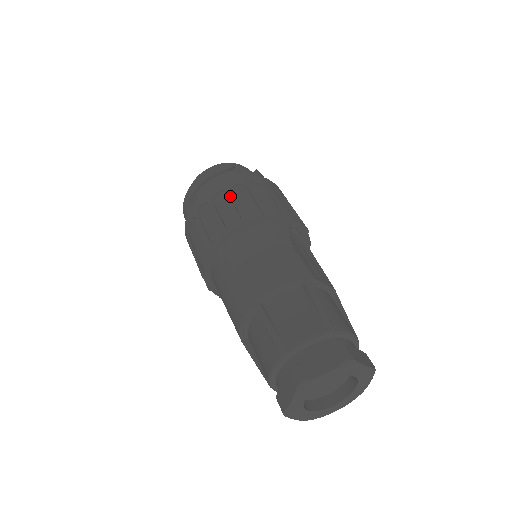
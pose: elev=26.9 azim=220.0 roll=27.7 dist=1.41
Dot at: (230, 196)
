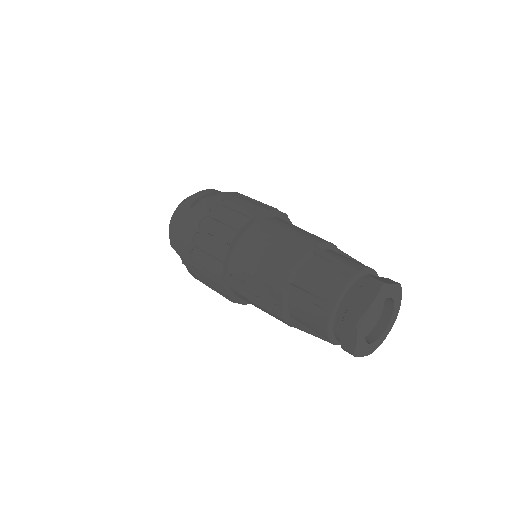
Dot at: occluded
